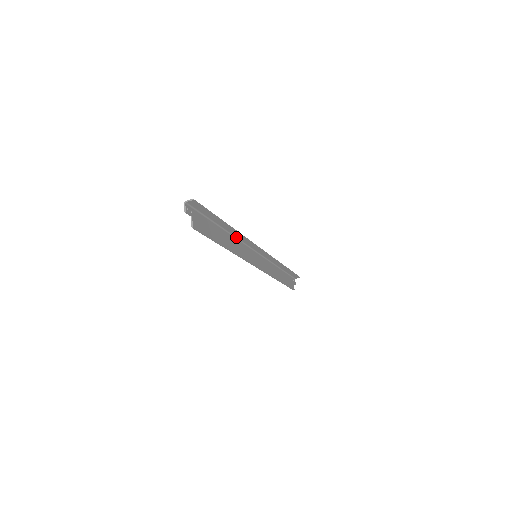
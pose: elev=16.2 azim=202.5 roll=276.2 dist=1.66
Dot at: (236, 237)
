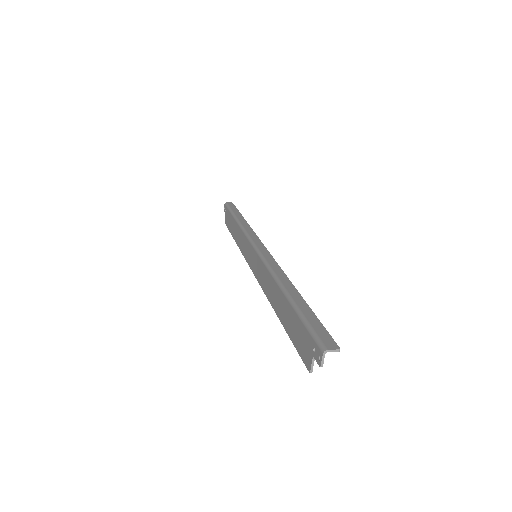
Dot at: (273, 272)
